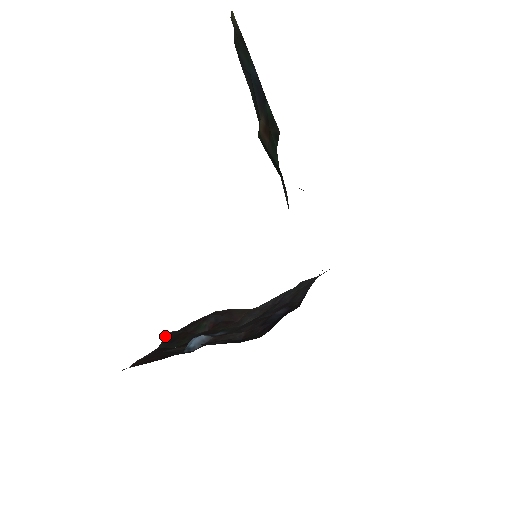
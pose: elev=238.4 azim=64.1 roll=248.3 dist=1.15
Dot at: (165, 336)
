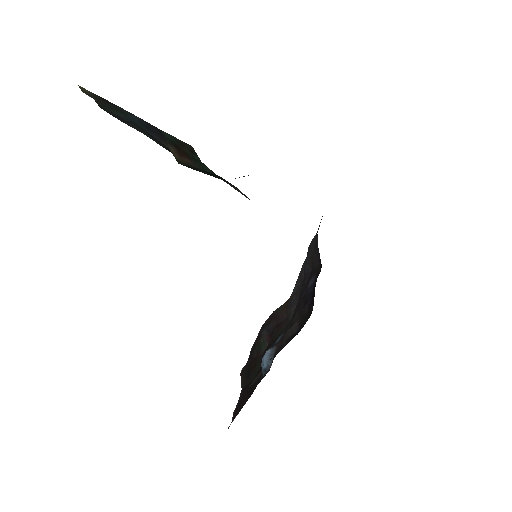
Dot at: occluded
